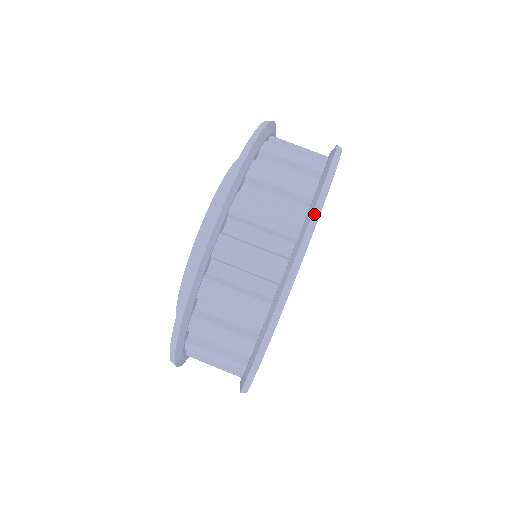
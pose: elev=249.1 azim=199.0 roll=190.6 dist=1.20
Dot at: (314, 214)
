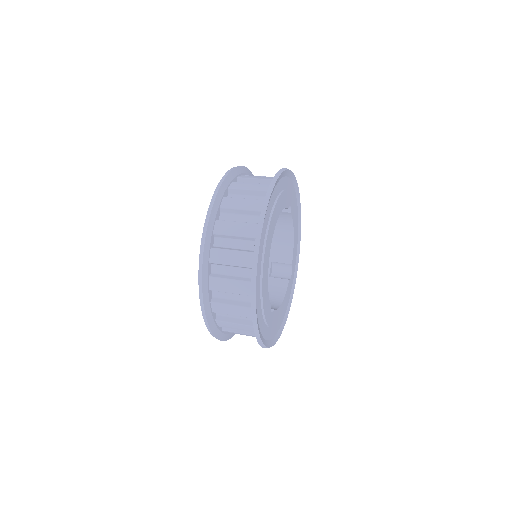
Dot at: (276, 176)
